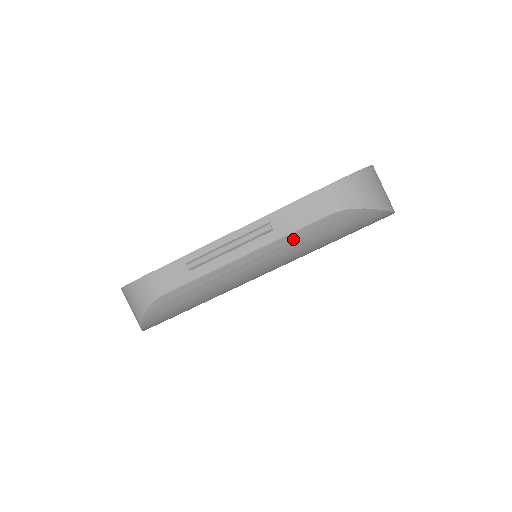
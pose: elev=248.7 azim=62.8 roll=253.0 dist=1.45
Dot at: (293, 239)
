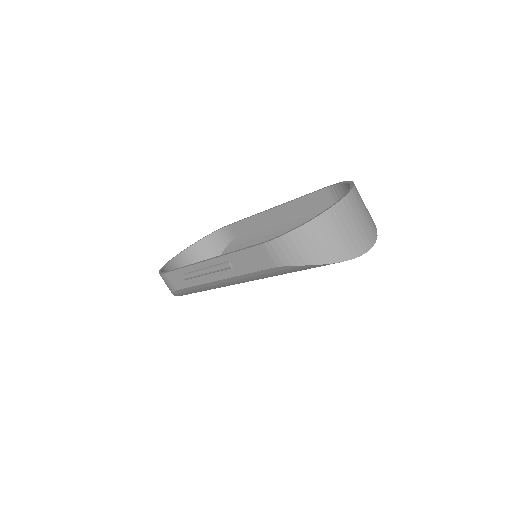
Dot at: (253, 276)
